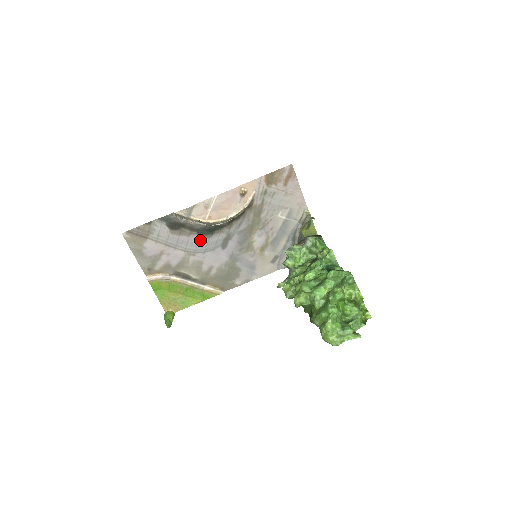
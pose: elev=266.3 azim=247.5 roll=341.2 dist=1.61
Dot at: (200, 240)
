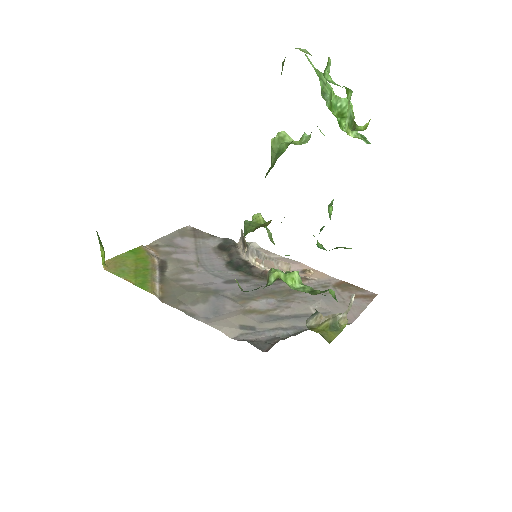
Dot at: (221, 266)
